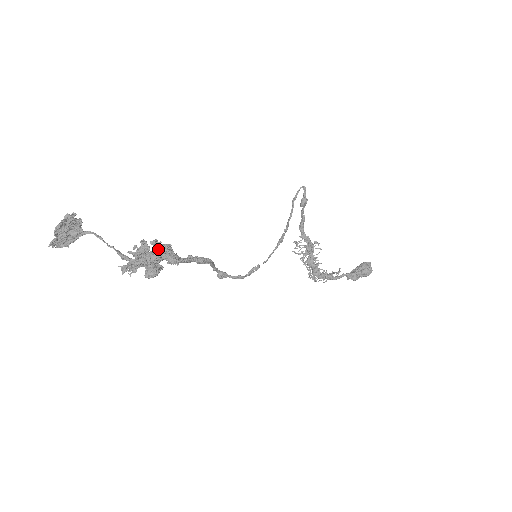
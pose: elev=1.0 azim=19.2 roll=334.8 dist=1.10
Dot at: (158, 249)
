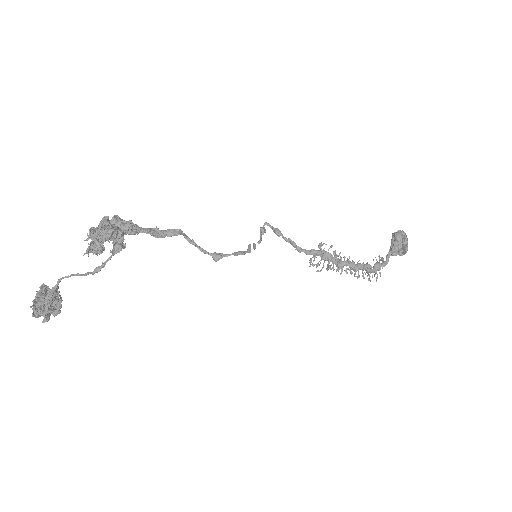
Dot at: (109, 224)
